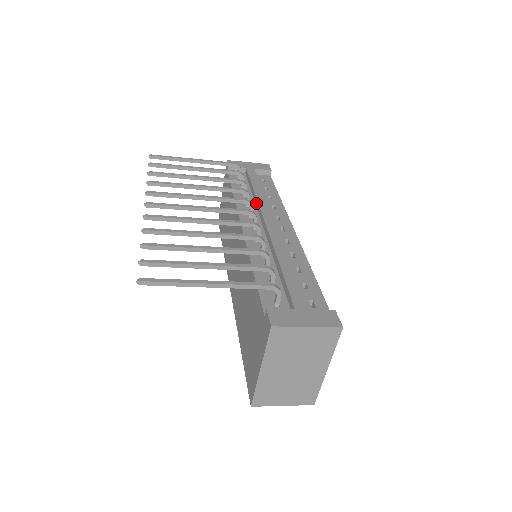
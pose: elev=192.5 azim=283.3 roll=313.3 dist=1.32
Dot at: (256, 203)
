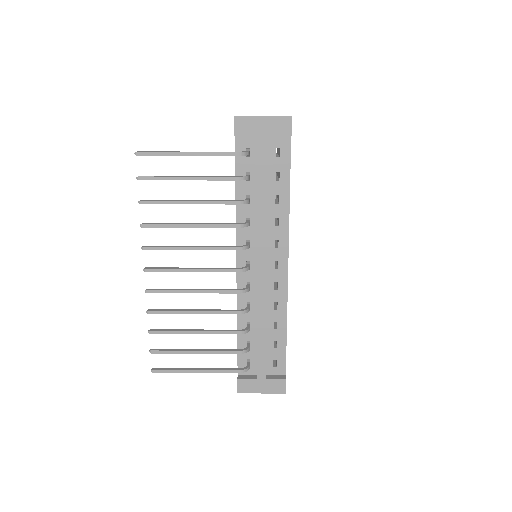
Dot at: (257, 222)
